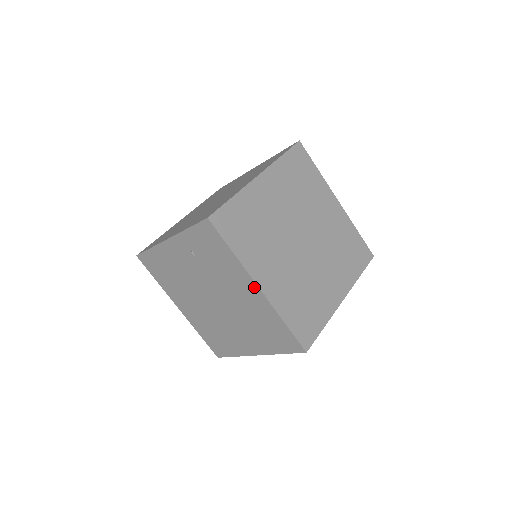
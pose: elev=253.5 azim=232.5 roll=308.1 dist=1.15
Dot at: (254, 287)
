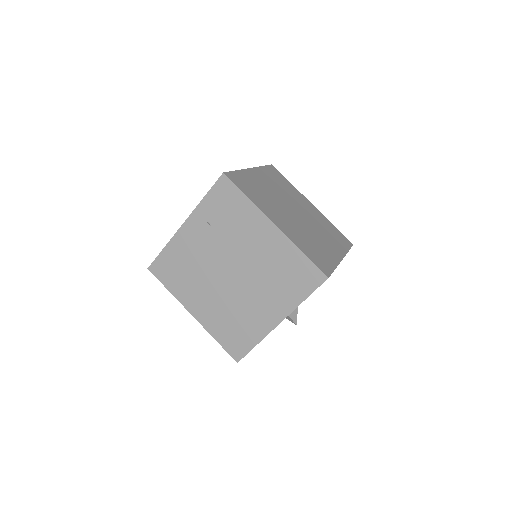
Dot at: (270, 226)
